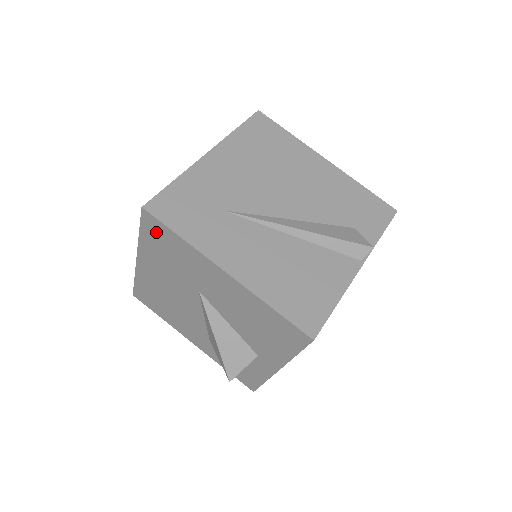
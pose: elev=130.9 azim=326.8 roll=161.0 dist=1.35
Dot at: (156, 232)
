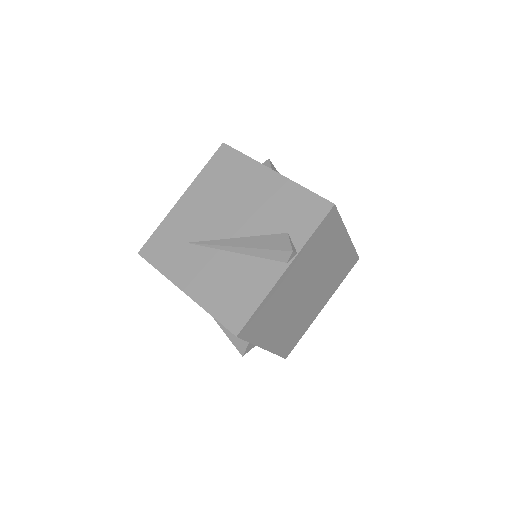
Dot at: occluded
